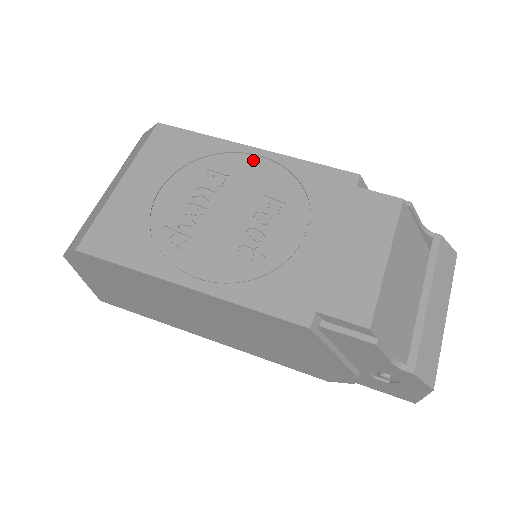
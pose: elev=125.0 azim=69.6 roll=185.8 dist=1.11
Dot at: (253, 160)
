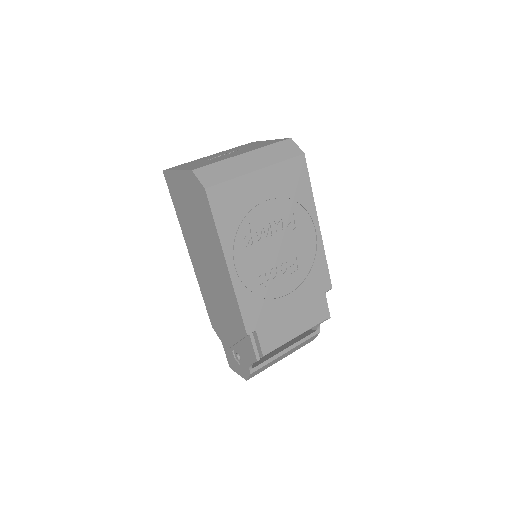
Dot at: (312, 231)
